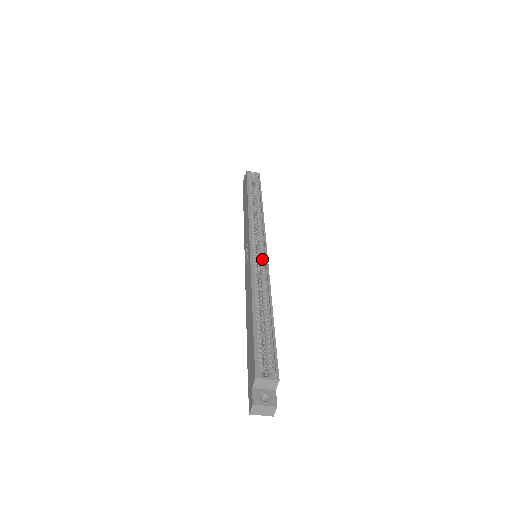
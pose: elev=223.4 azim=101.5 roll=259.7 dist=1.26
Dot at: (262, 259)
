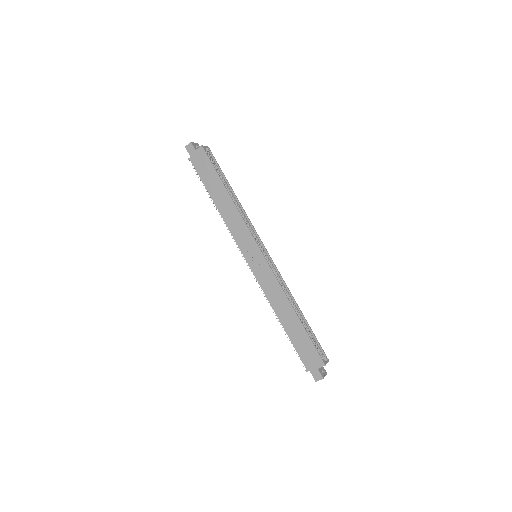
Dot at: (272, 265)
